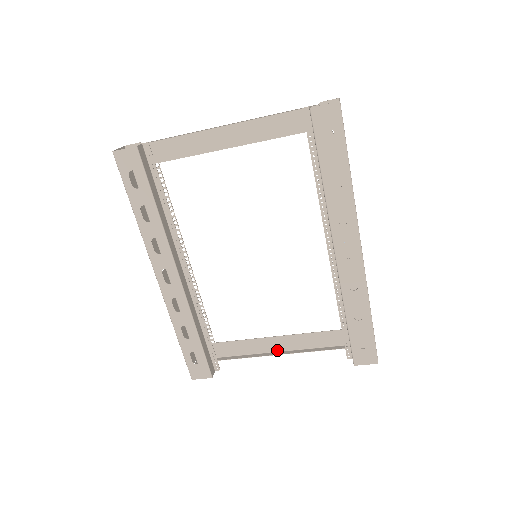
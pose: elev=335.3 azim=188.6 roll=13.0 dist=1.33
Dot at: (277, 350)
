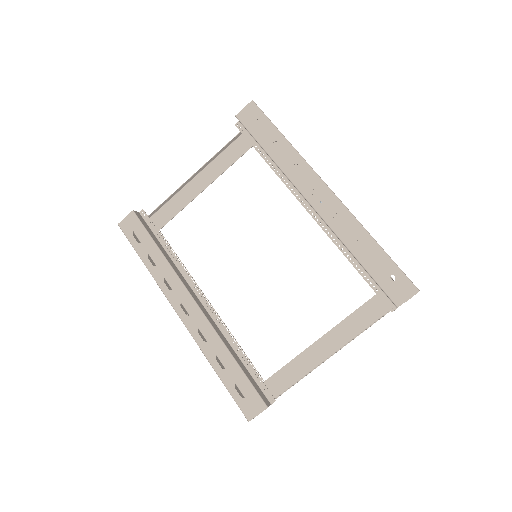
Dot at: (327, 356)
